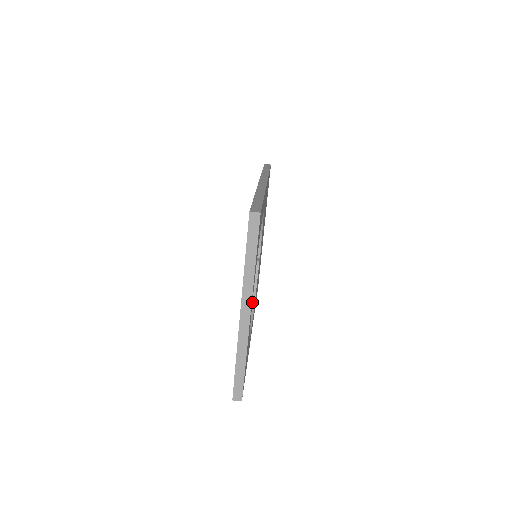
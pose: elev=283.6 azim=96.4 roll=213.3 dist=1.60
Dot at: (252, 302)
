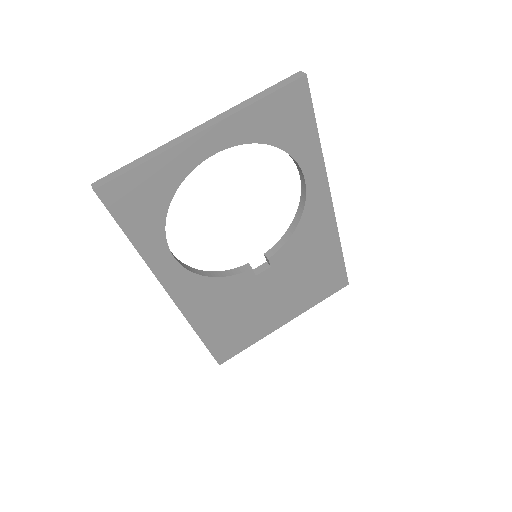
Dot at: (205, 274)
